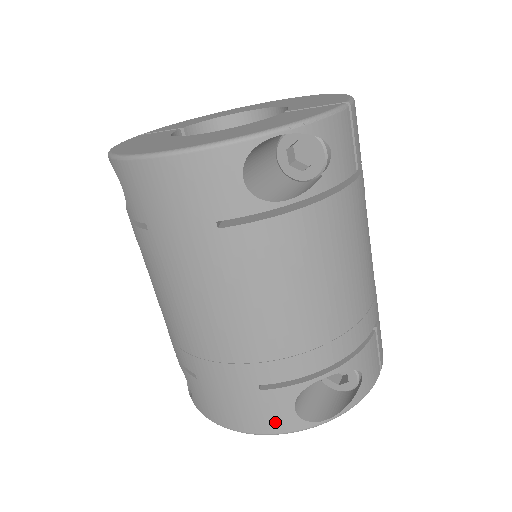
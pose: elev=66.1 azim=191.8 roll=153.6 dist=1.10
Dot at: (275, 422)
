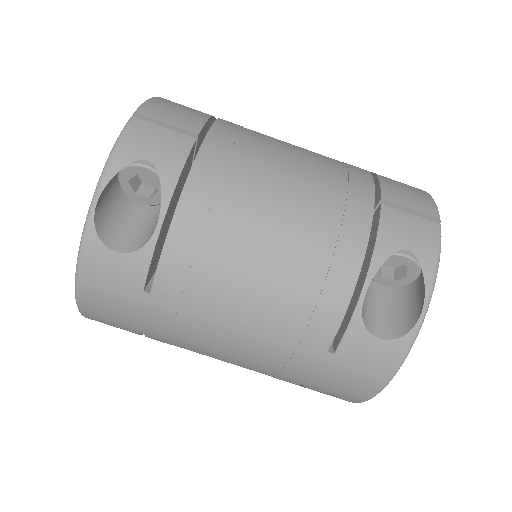
Dot at: (381, 363)
